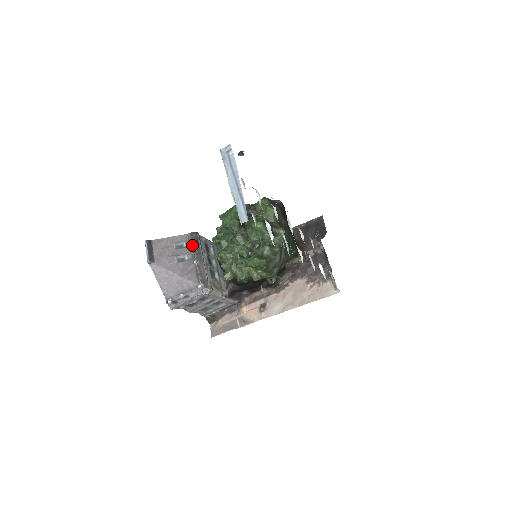
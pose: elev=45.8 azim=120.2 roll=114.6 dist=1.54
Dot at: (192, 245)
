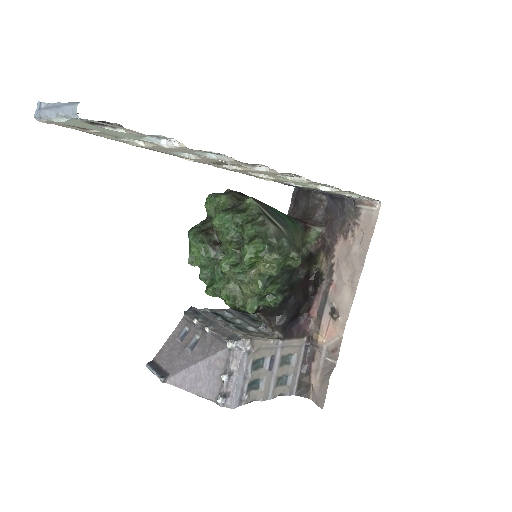
Dot at: (193, 321)
